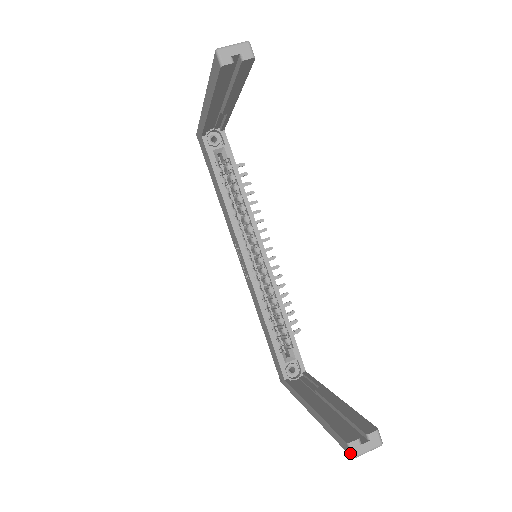
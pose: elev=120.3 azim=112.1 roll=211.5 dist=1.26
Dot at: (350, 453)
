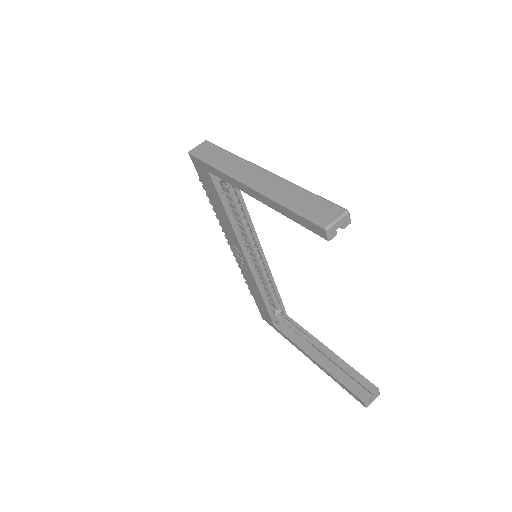
Dot at: (365, 406)
